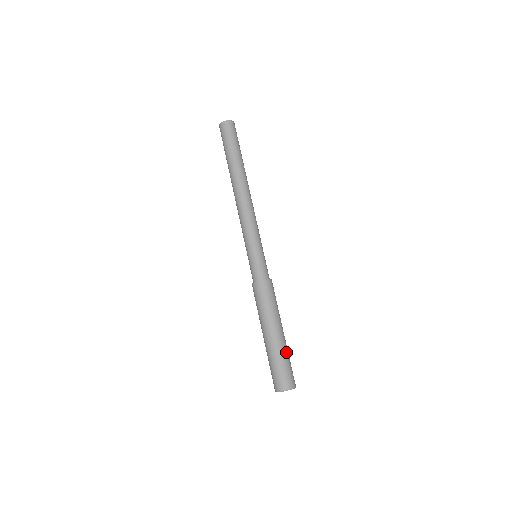
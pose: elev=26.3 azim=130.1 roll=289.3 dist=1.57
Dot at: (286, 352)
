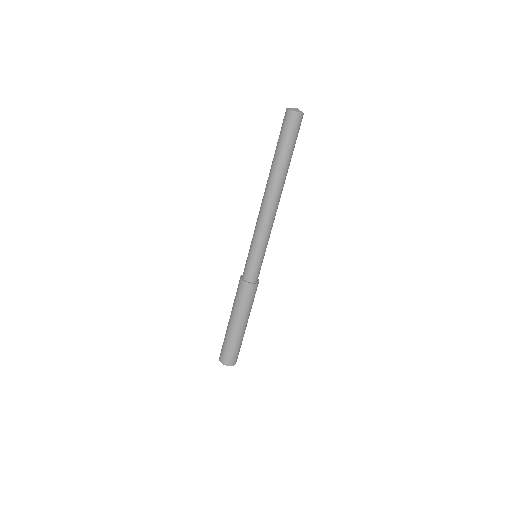
Dot at: (239, 341)
